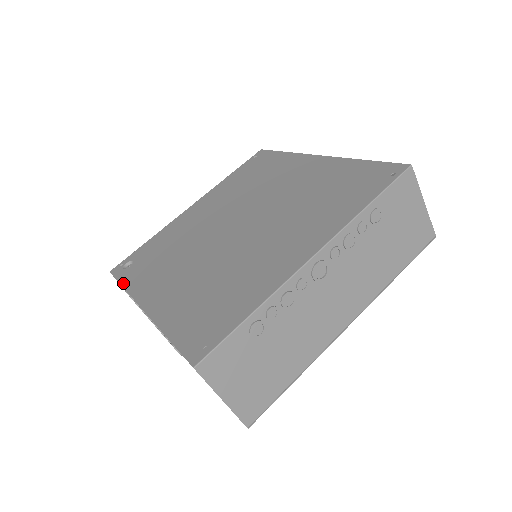
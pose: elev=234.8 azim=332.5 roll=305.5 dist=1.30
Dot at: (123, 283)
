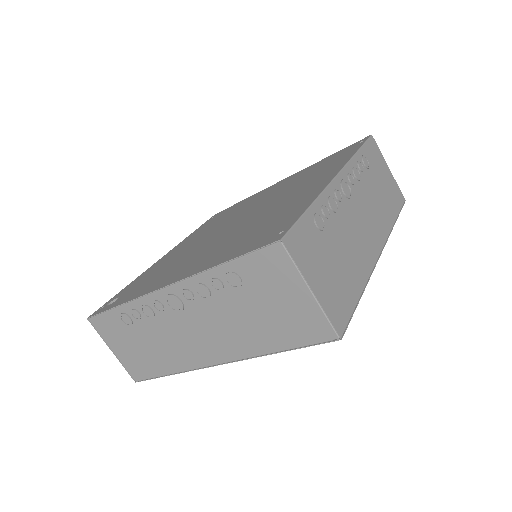
Dot at: (118, 304)
